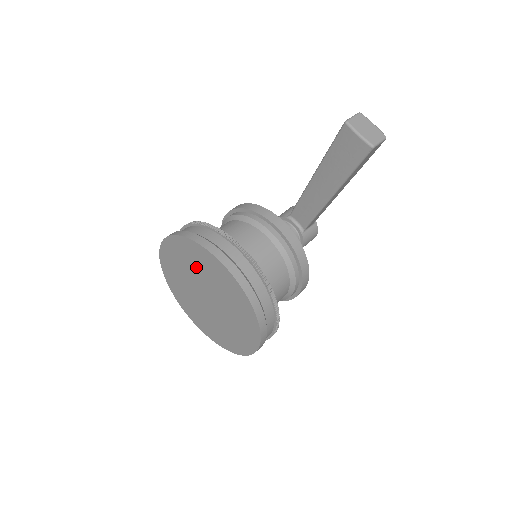
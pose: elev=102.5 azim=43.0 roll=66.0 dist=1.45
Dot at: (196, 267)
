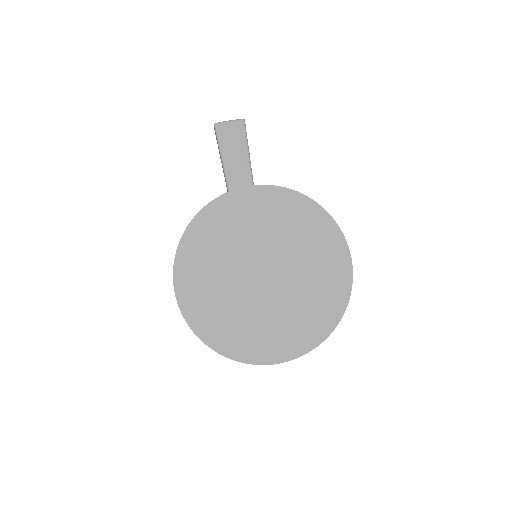
Dot at: (227, 243)
